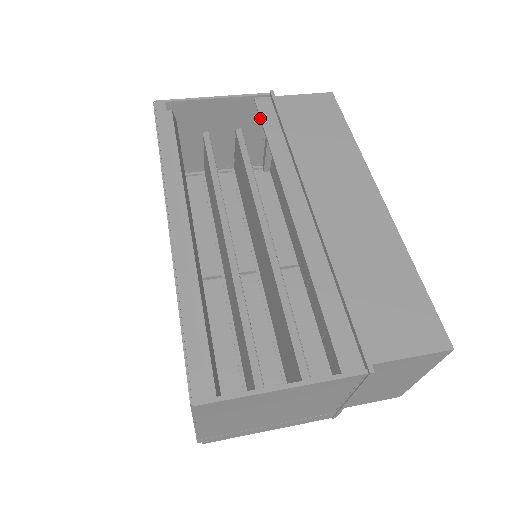
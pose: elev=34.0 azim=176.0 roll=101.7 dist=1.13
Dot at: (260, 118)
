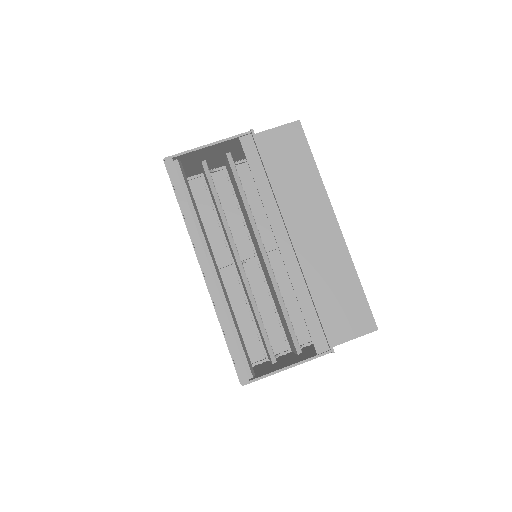
Dot at: (247, 160)
